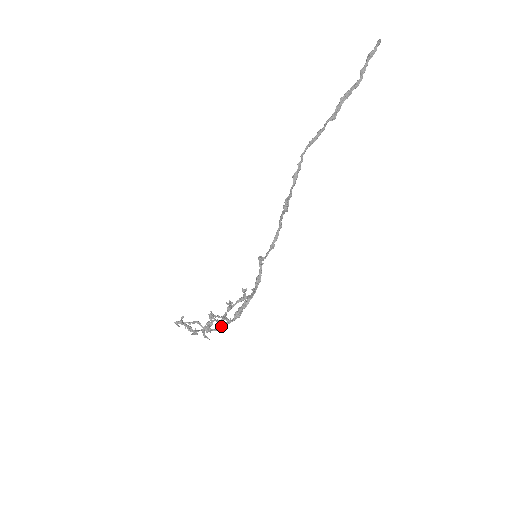
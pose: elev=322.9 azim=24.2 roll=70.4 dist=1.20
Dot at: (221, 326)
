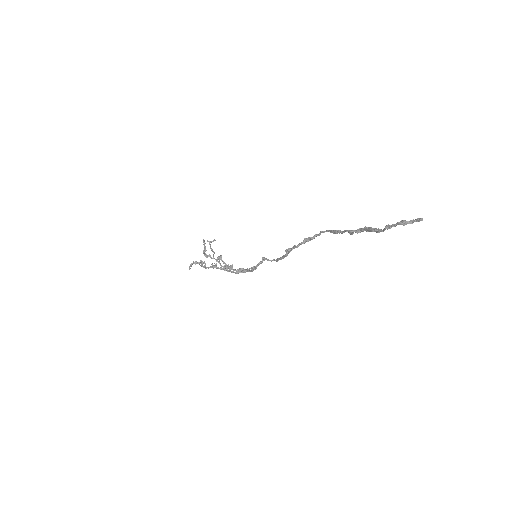
Dot at: (226, 266)
